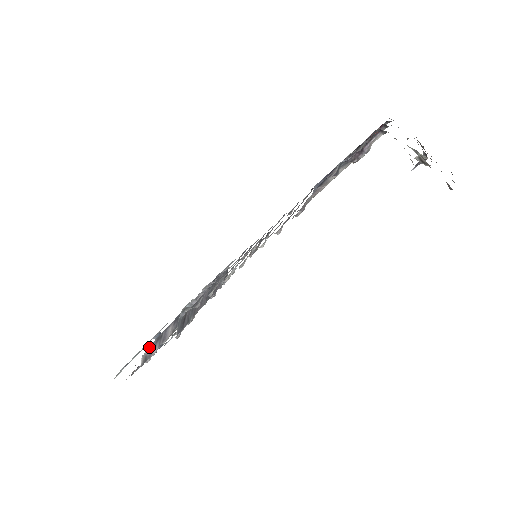
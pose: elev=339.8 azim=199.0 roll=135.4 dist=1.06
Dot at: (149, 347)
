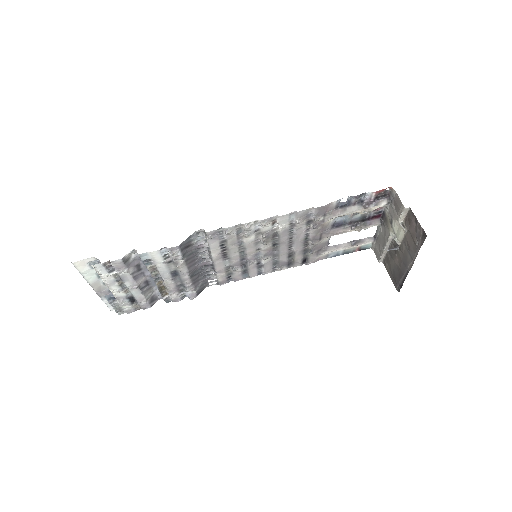
Dot at: (136, 256)
